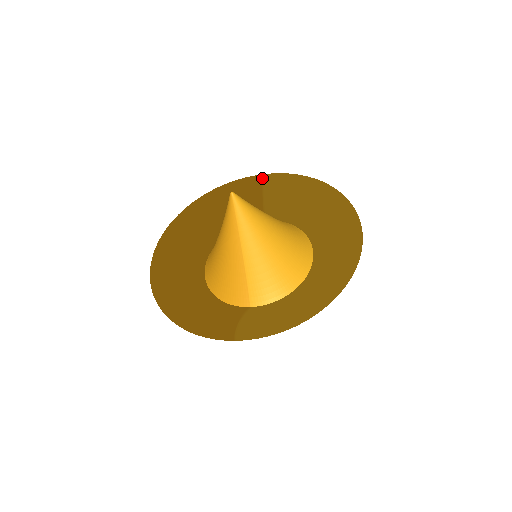
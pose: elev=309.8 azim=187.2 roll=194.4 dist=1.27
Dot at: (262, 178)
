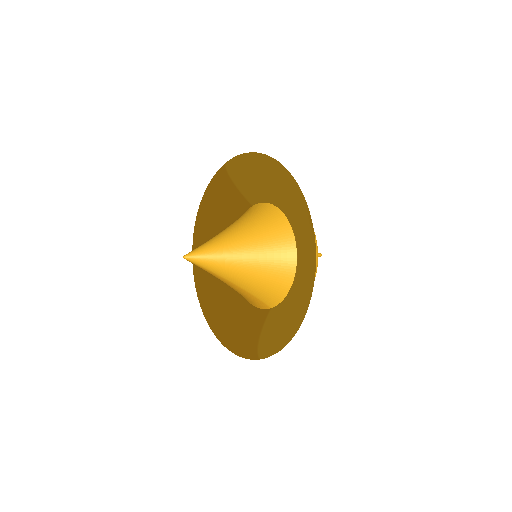
Dot at: (225, 170)
